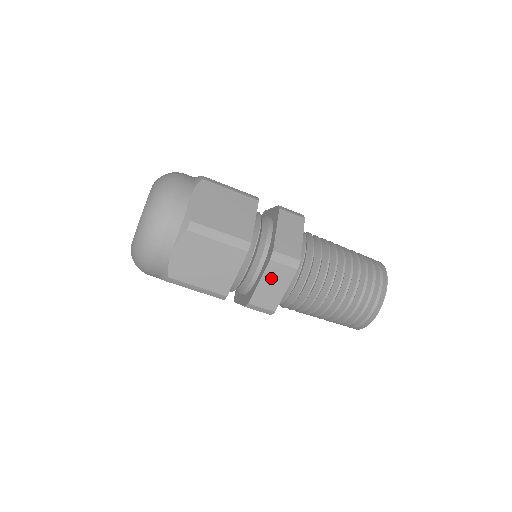
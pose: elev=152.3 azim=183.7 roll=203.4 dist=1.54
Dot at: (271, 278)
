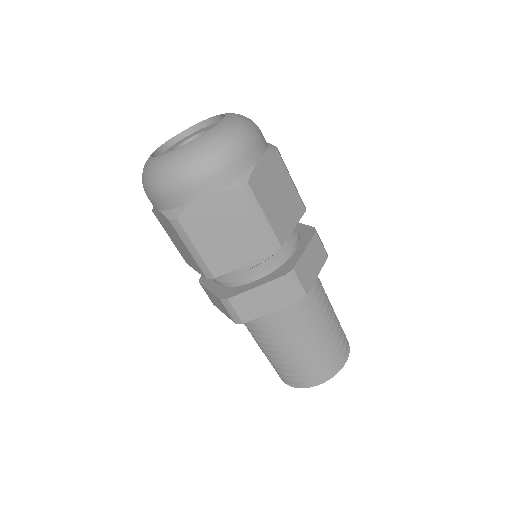
Dot at: (217, 300)
